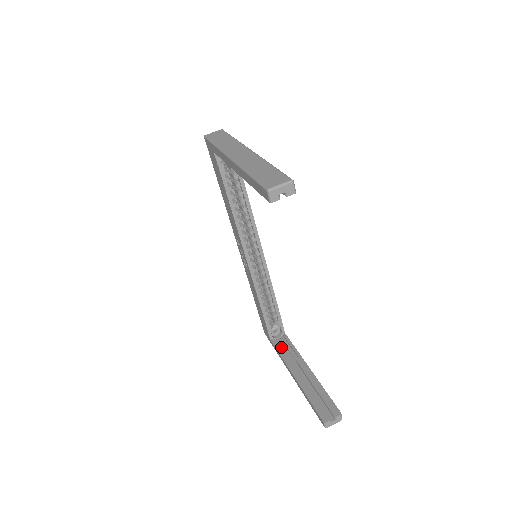
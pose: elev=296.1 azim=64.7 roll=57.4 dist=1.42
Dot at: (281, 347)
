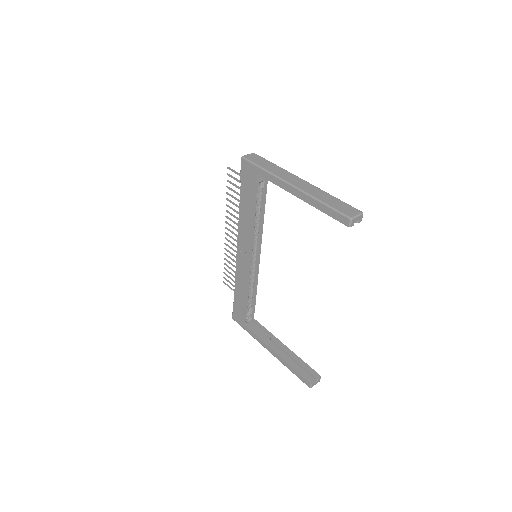
Dot at: (254, 330)
